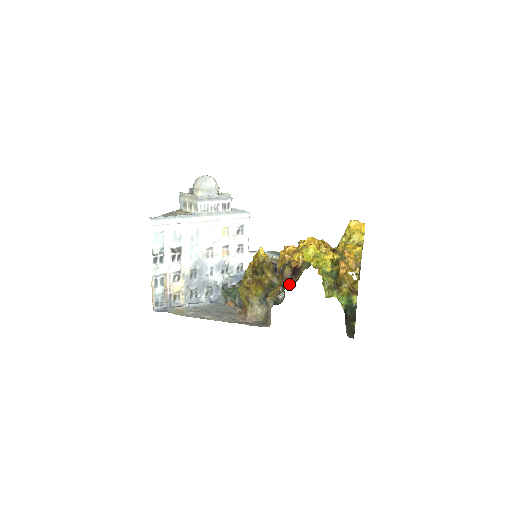
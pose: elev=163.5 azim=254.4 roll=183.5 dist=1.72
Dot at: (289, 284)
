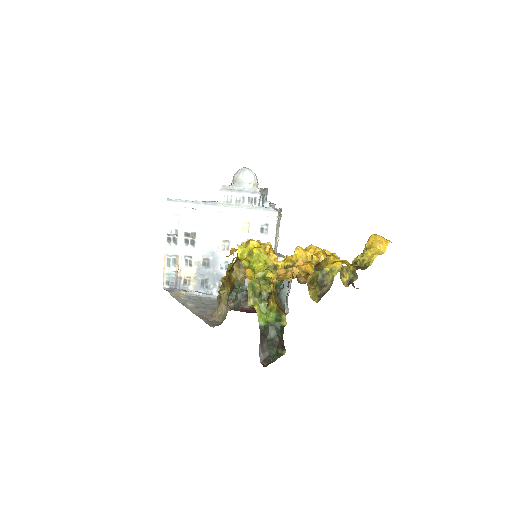
Dot at: (278, 295)
